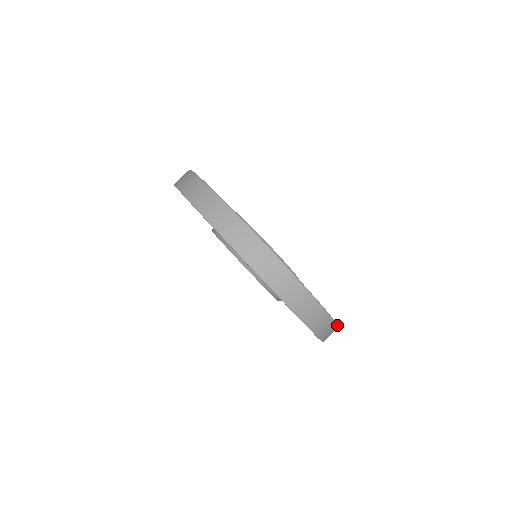
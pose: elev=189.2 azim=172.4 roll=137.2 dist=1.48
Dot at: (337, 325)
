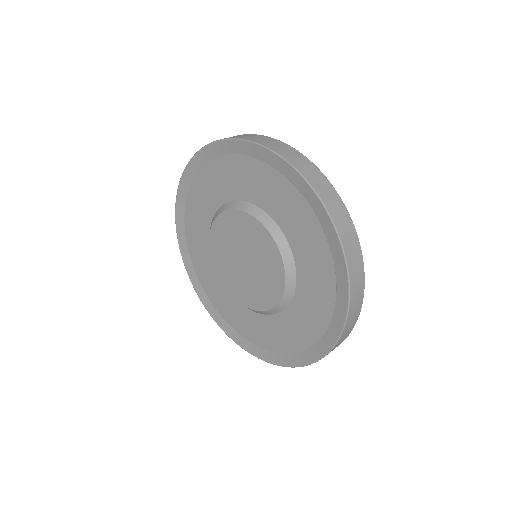
Dot at: (357, 319)
